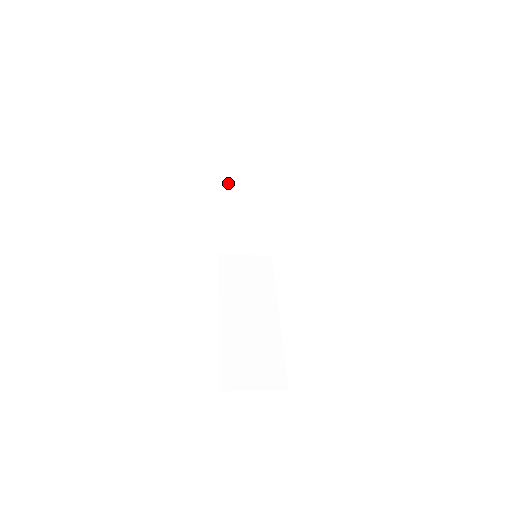
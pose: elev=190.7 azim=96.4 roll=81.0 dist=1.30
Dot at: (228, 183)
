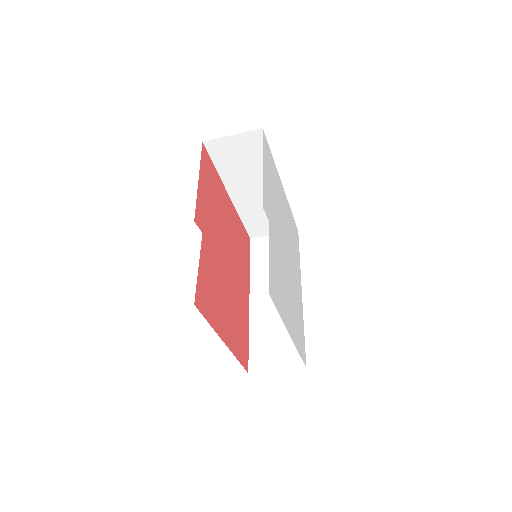
Dot at: (229, 185)
